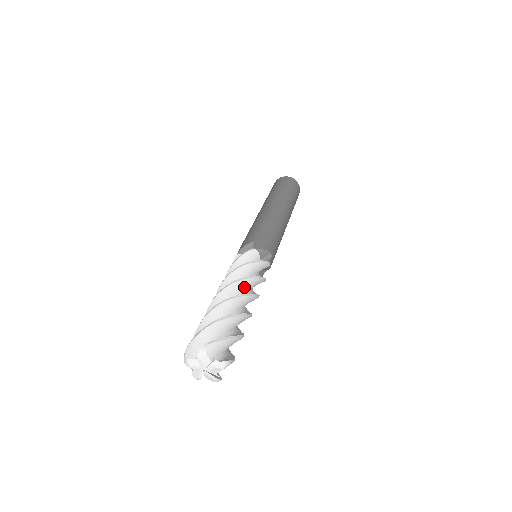
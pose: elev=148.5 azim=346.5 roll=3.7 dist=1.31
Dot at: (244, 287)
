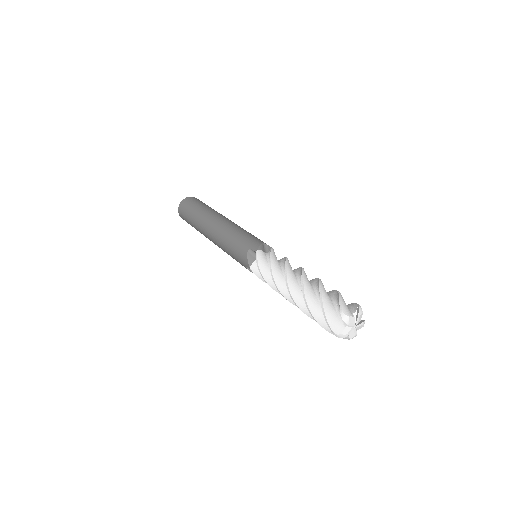
Dot at: occluded
